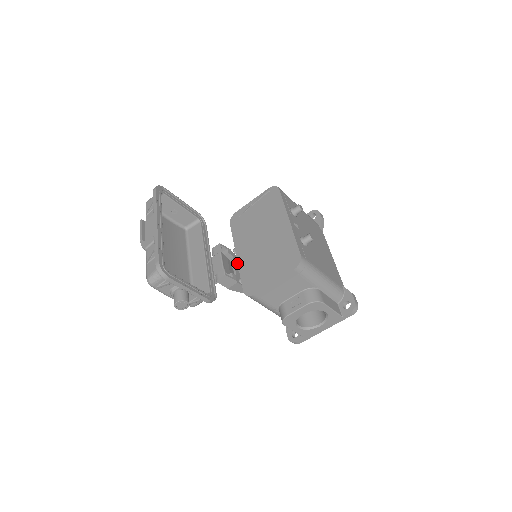
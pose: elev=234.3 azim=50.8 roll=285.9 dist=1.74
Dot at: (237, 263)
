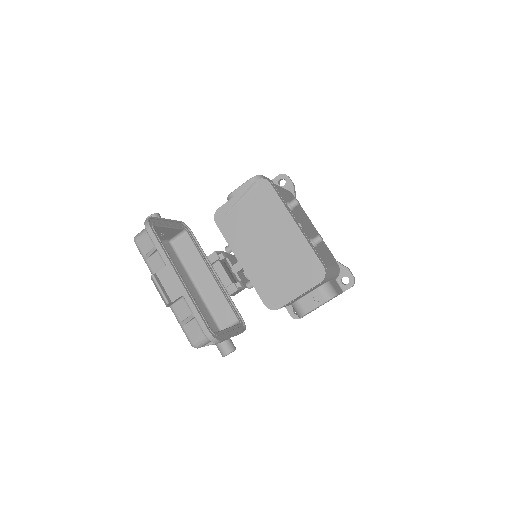
Dot at: (237, 267)
